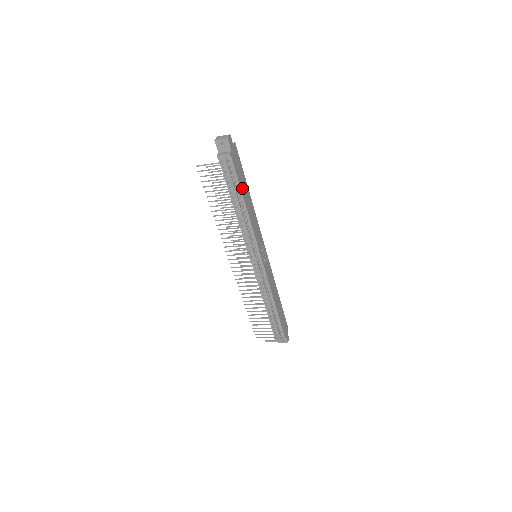
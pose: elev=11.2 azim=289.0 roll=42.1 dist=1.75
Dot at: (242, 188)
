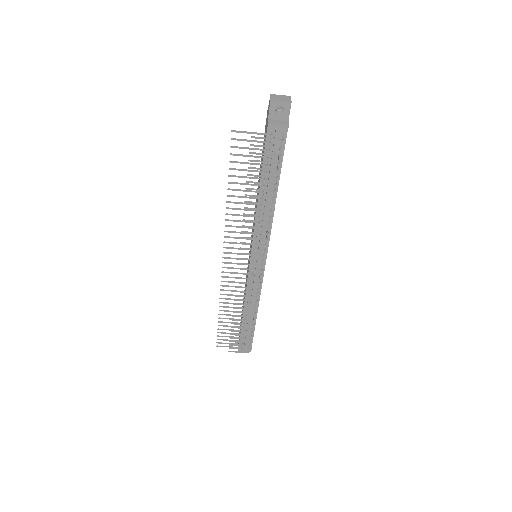
Dot at: (279, 172)
